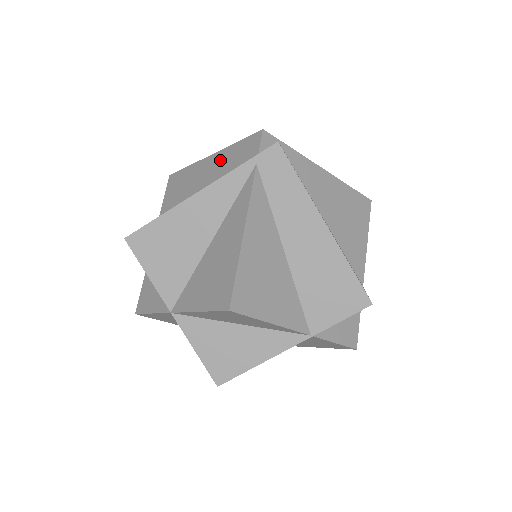
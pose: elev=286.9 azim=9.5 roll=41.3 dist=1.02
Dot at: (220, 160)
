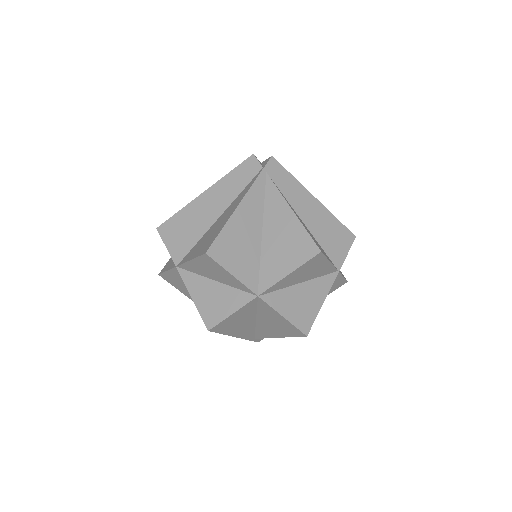
Dot at: (221, 188)
